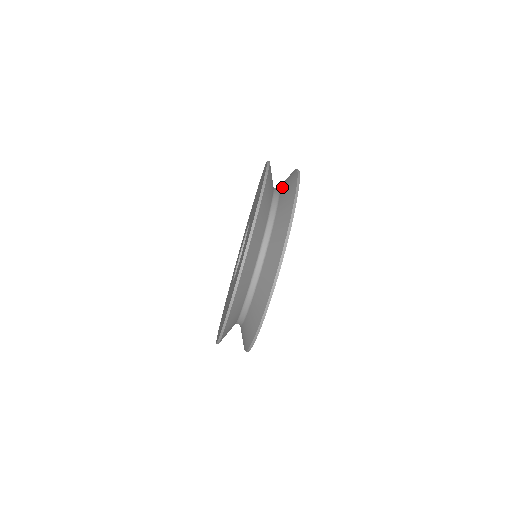
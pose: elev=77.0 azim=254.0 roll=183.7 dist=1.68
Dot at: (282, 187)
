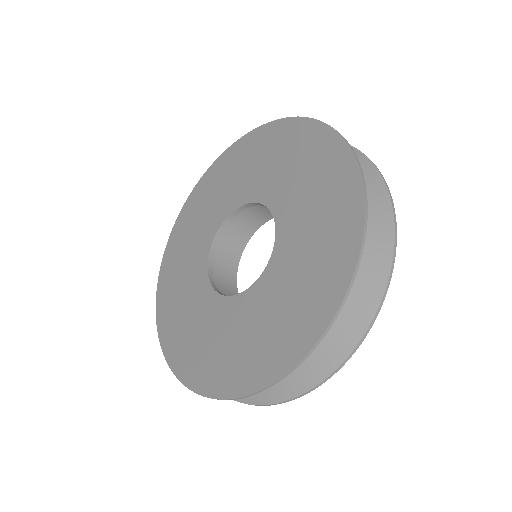
Dot at: occluded
